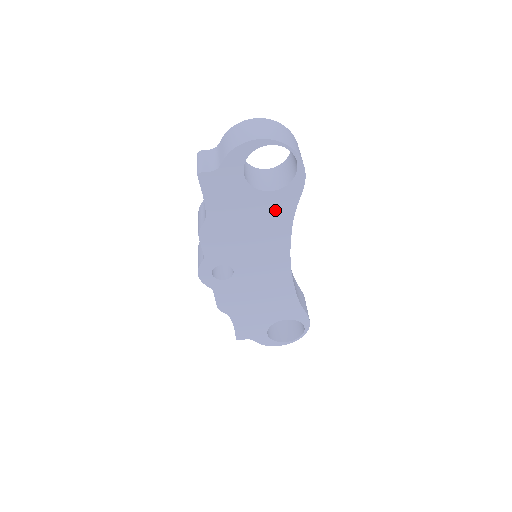
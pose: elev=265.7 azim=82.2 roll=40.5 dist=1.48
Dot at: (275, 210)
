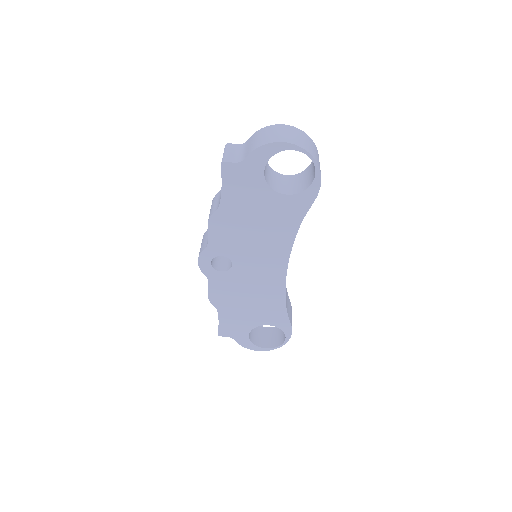
Dot at: (285, 214)
